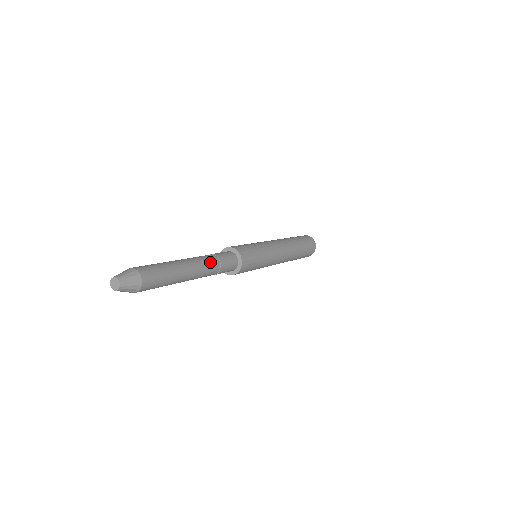
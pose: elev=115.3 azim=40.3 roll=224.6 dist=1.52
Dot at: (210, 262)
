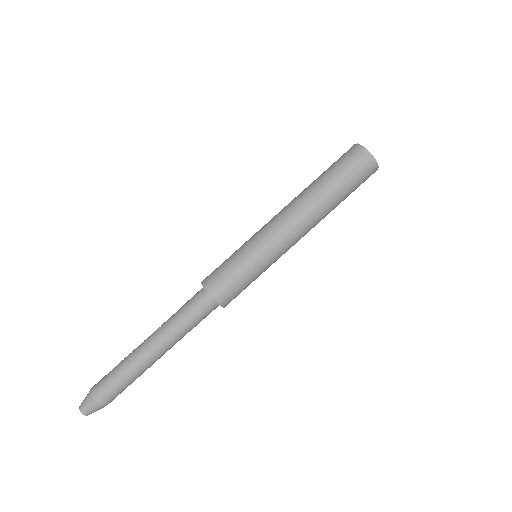
Dot at: (175, 334)
